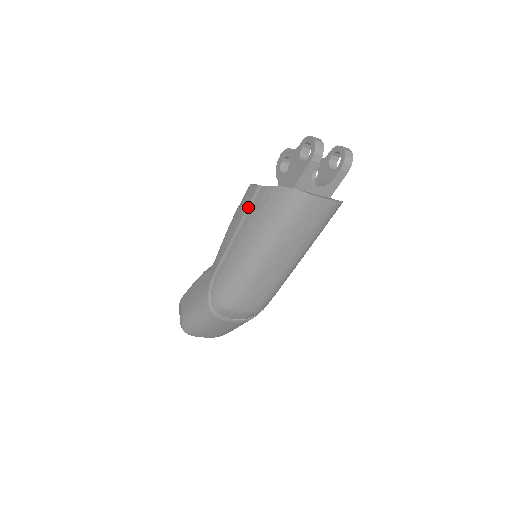
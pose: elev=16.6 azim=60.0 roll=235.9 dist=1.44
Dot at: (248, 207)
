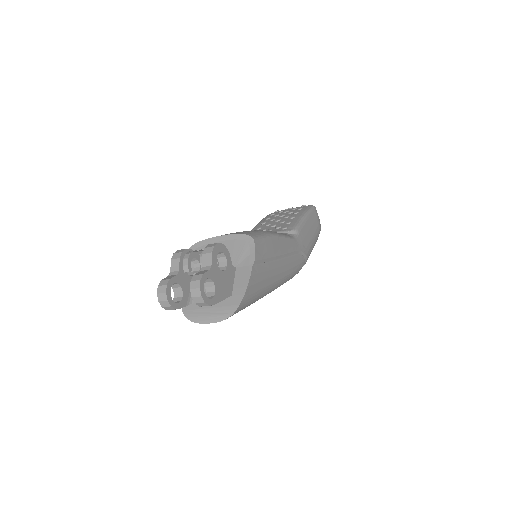
Dot at: occluded
